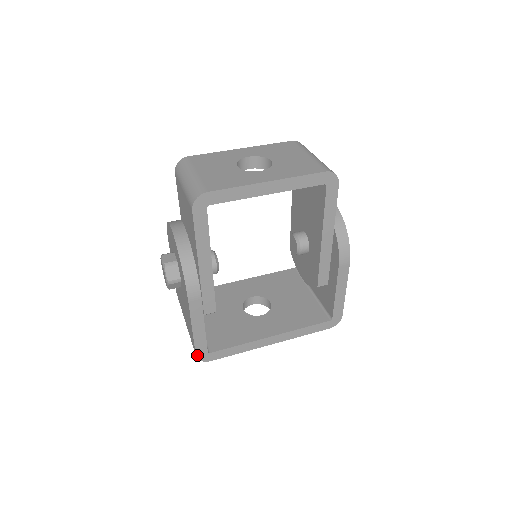
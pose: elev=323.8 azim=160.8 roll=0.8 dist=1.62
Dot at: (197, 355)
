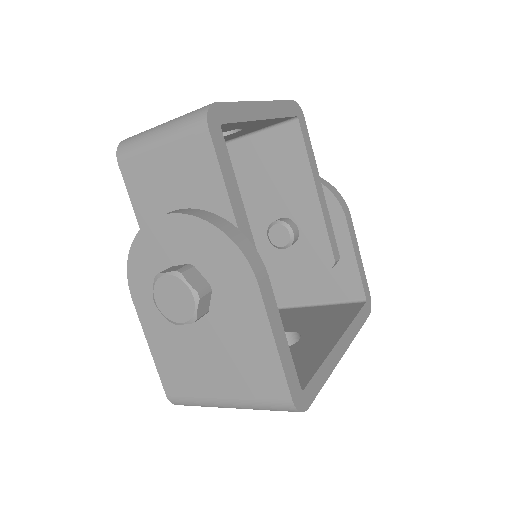
Dot at: (293, 400)
